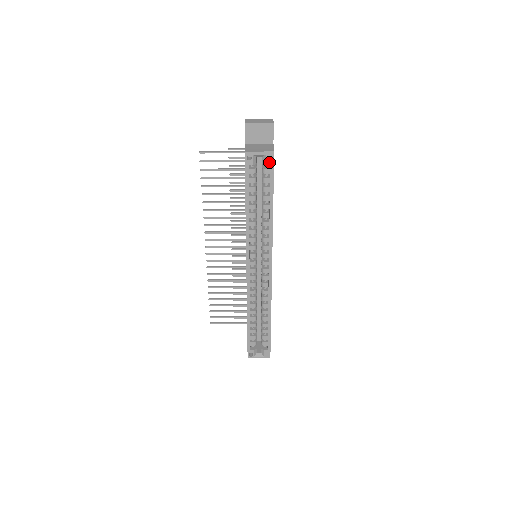
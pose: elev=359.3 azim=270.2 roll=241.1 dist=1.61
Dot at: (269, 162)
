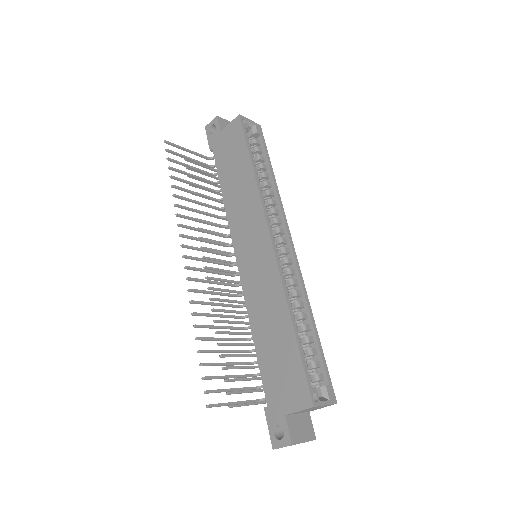
Dot at: (259, 132)
